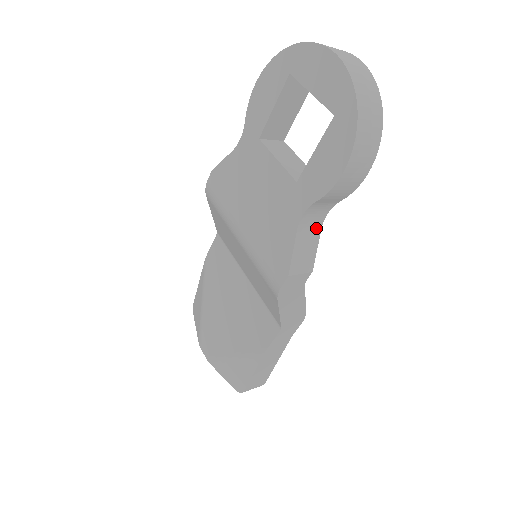
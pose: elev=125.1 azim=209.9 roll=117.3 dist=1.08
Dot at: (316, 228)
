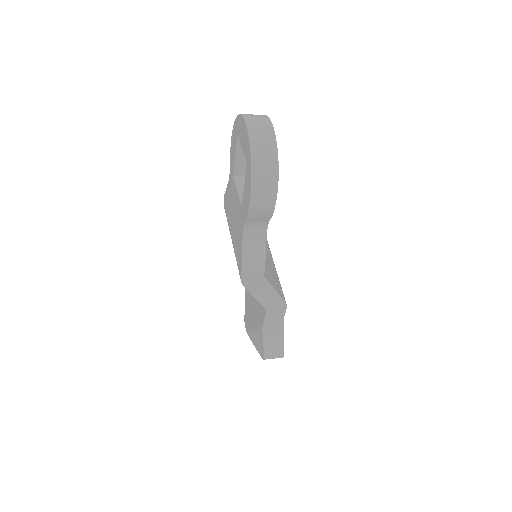
Dot at: (261, 238)
